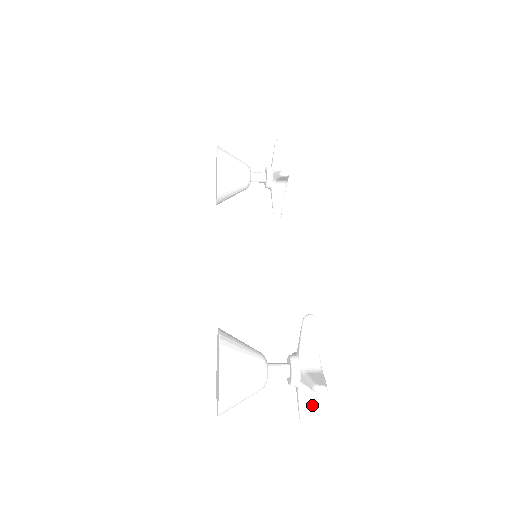
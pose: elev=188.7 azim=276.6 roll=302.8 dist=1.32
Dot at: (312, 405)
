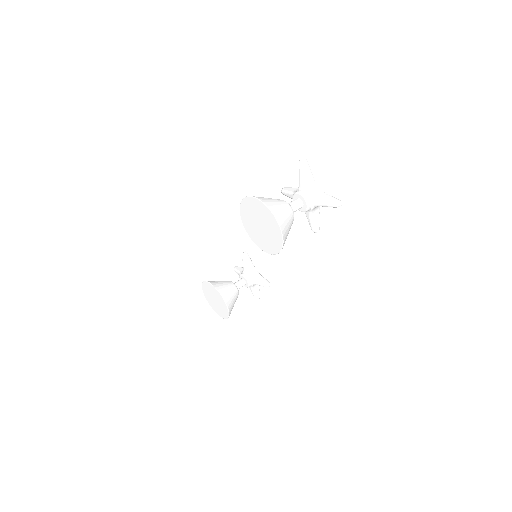
Dot at: occluded
